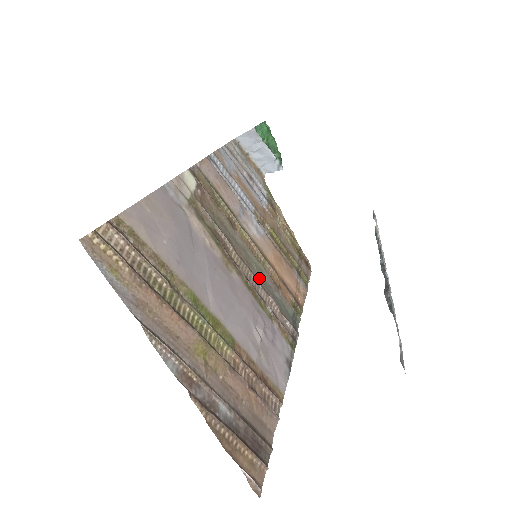
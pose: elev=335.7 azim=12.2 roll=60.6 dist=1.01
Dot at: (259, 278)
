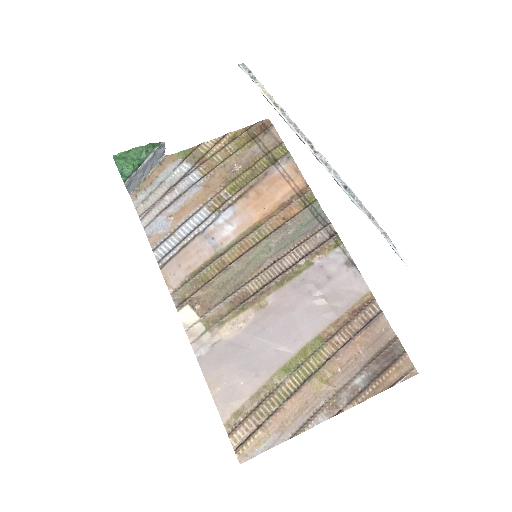
Dot at: (274, 256)
